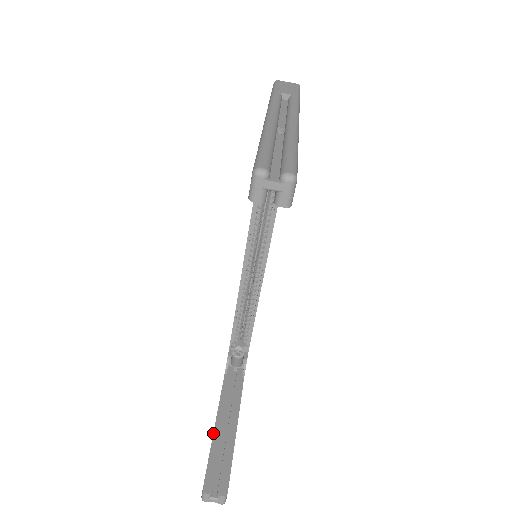
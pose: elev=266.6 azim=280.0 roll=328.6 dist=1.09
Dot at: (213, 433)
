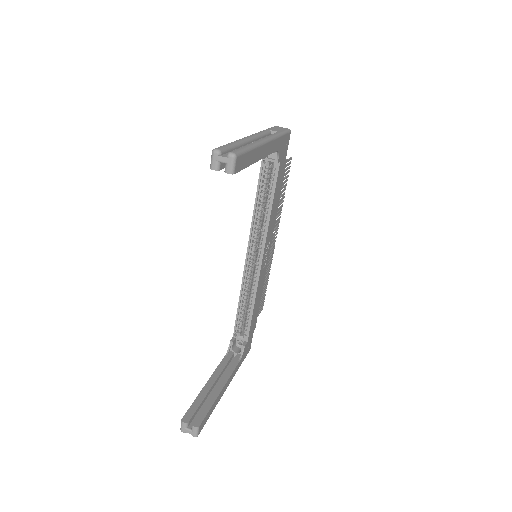
Dot at: (202, 388)
